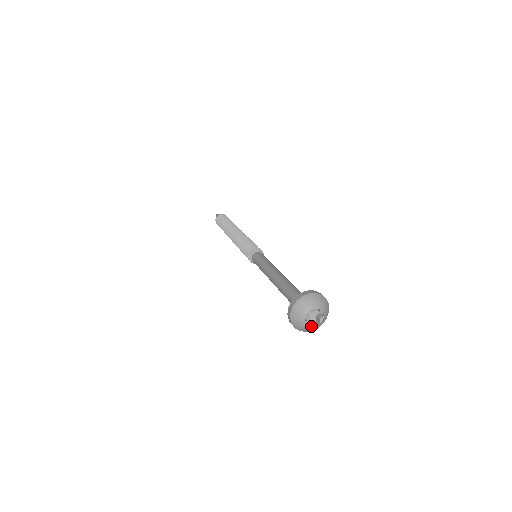
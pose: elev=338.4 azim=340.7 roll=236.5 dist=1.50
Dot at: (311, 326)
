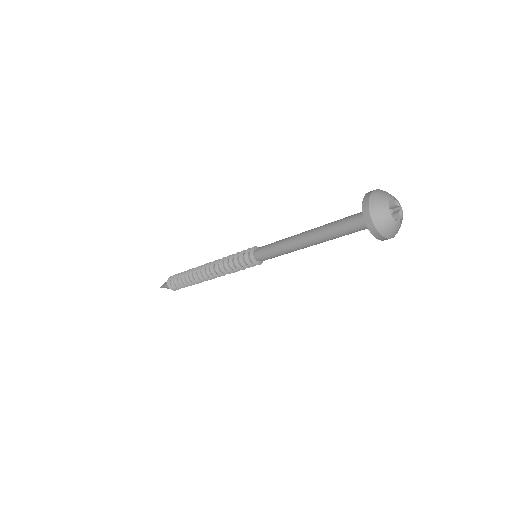
Dot at: (390, 214)
